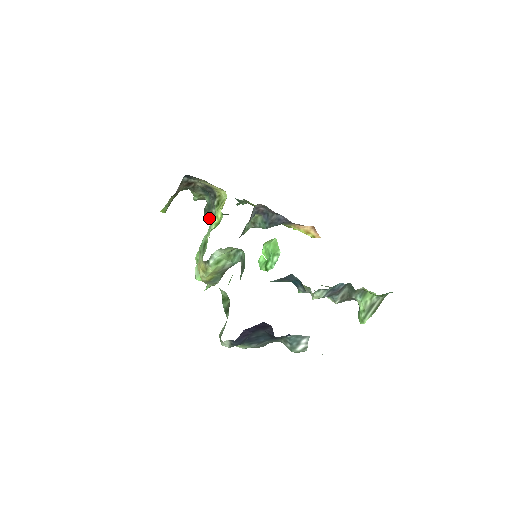
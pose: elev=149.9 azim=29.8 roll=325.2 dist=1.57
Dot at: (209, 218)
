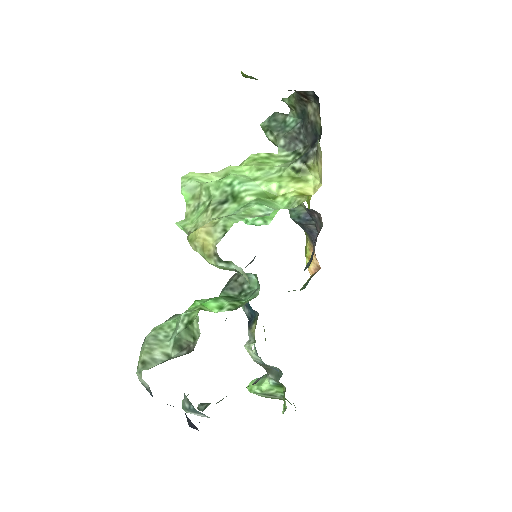
Dot at: (268, 134)
